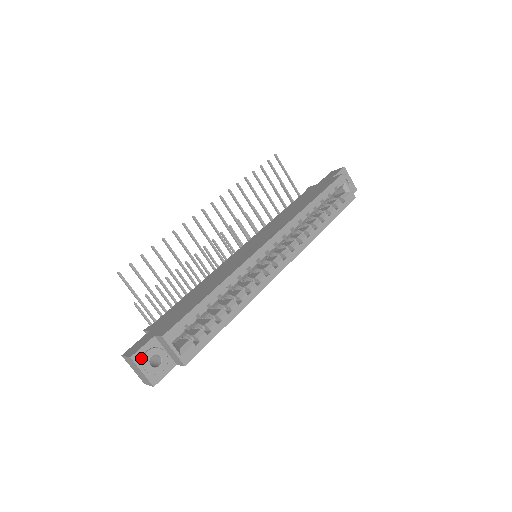
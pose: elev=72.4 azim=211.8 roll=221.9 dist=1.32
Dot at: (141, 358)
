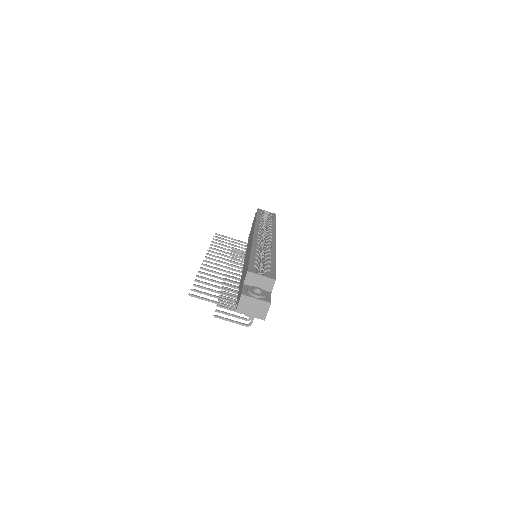
Dot at: (248, 293)
